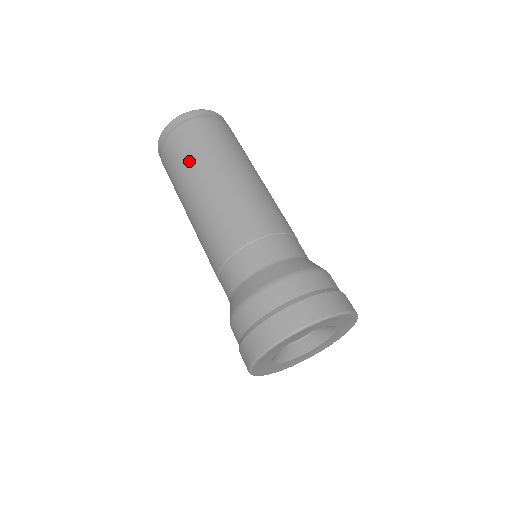
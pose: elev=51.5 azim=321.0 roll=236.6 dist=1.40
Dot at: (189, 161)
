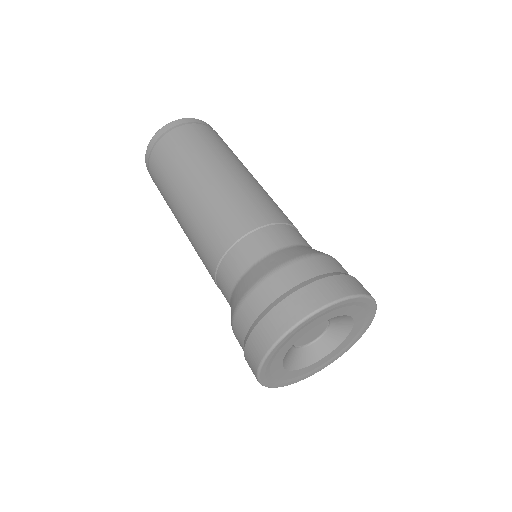
Dot at: (165, 196)
